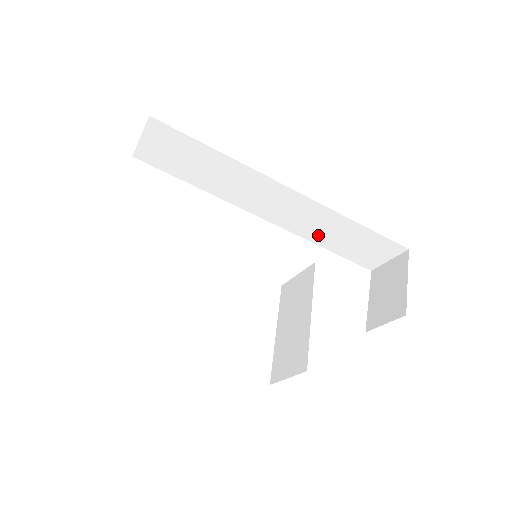
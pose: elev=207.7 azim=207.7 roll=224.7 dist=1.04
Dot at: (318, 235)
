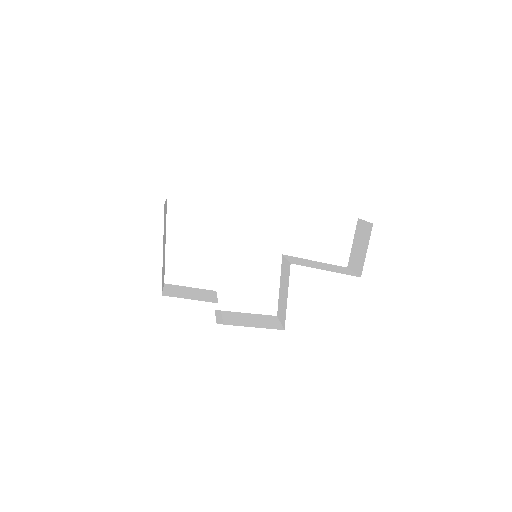
Dot at: occluded
